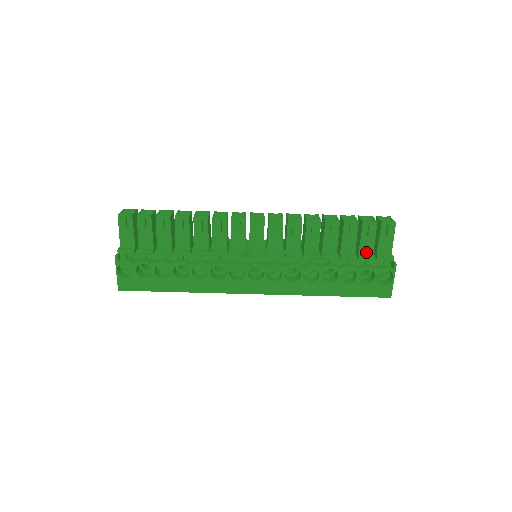
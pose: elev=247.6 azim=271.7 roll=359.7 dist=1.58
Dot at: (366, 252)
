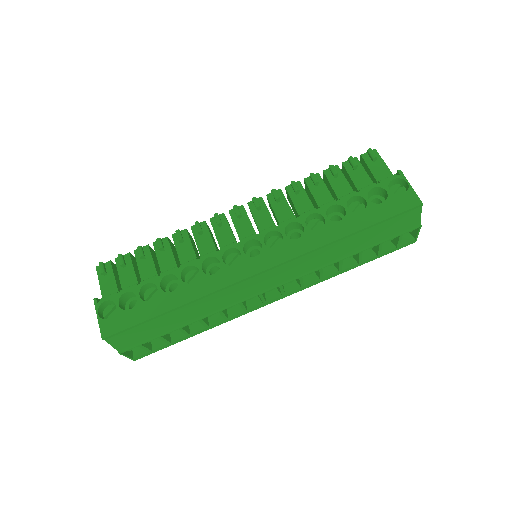
Dot at: (365, 186)
